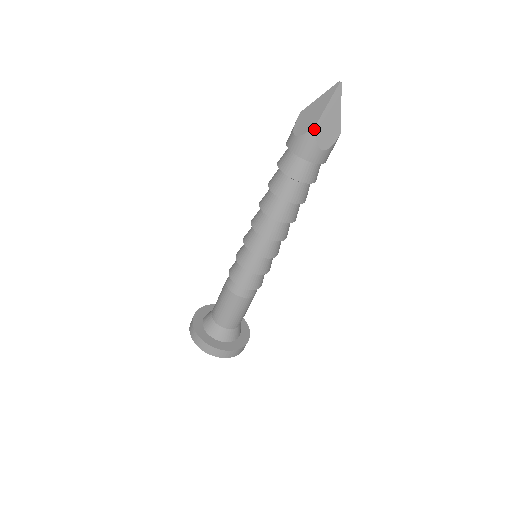
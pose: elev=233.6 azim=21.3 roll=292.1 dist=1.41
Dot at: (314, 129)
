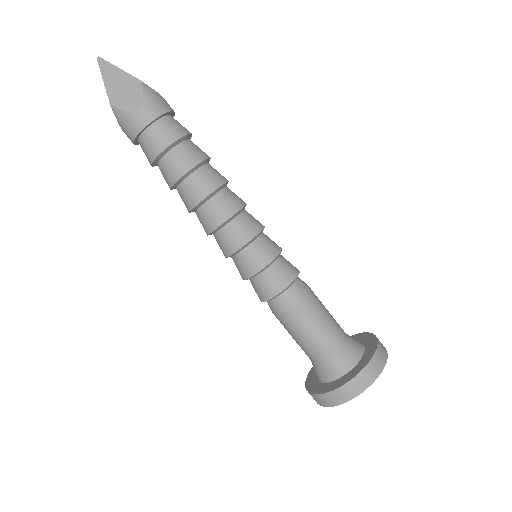
Dot at: (112, 107)
